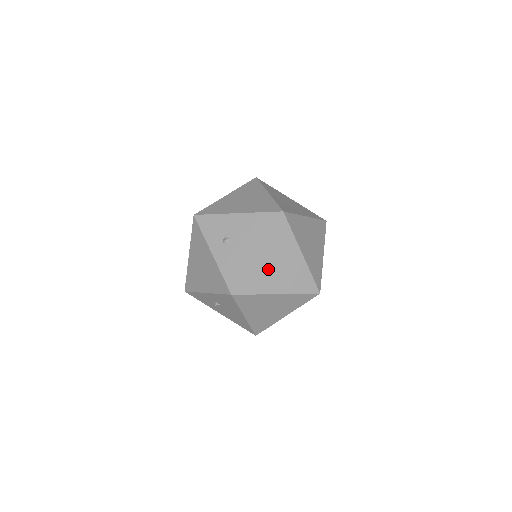
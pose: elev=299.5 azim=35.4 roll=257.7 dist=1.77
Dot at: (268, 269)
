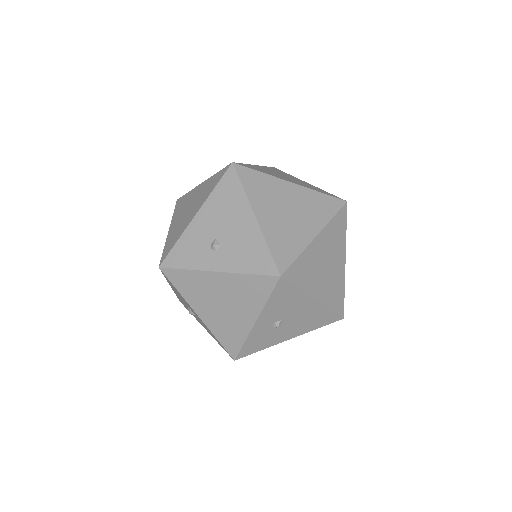
Dot at: (282, 222)
